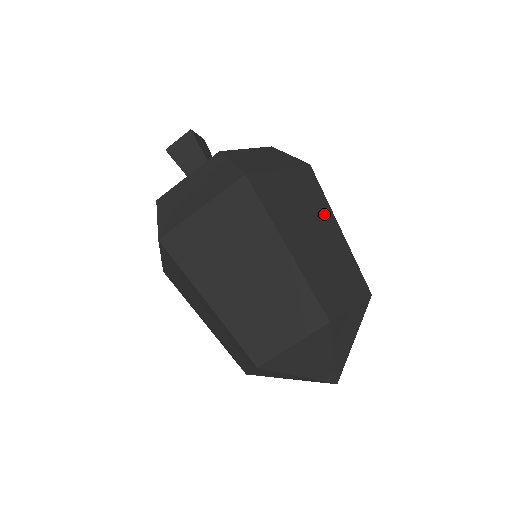
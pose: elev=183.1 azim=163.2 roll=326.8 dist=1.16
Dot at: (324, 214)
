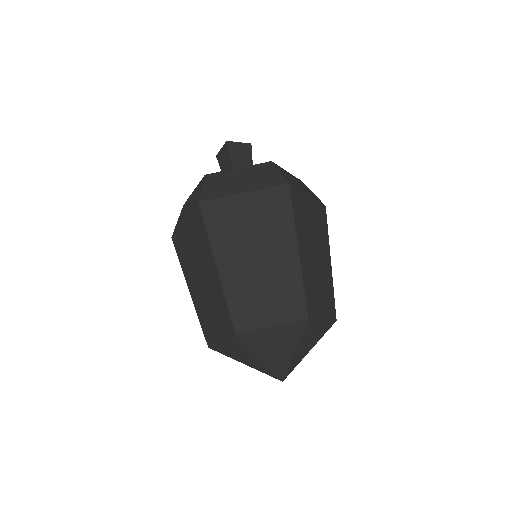
Dot at: (282, 235)
